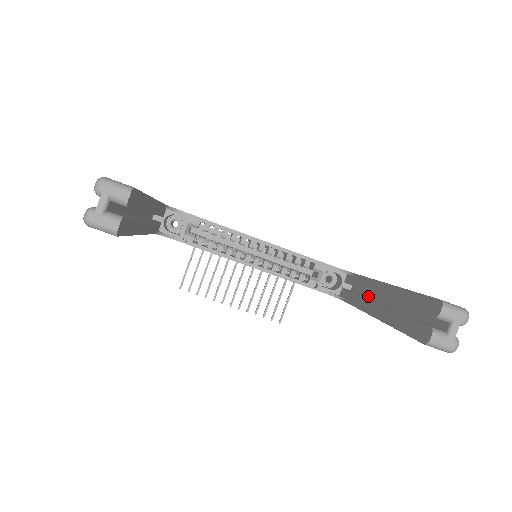
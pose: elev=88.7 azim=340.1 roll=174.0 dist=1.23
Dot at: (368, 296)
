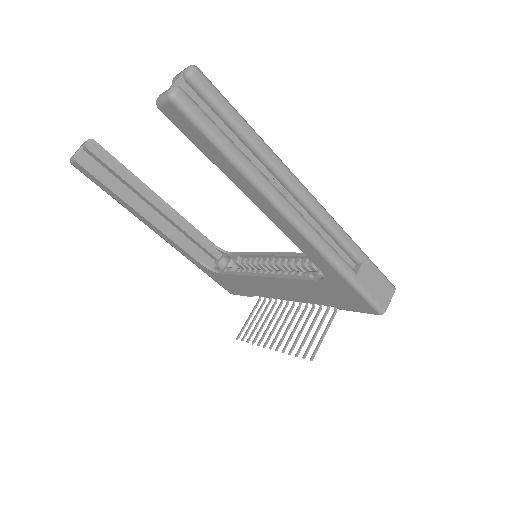
Dot at: occluded
